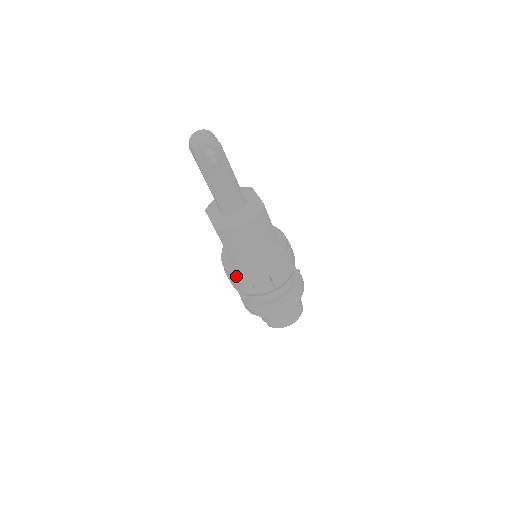
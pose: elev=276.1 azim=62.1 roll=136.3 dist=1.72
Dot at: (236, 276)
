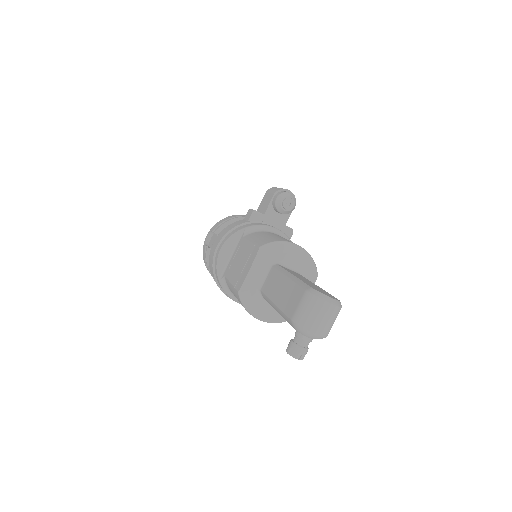
Dot at: (217, 275)
